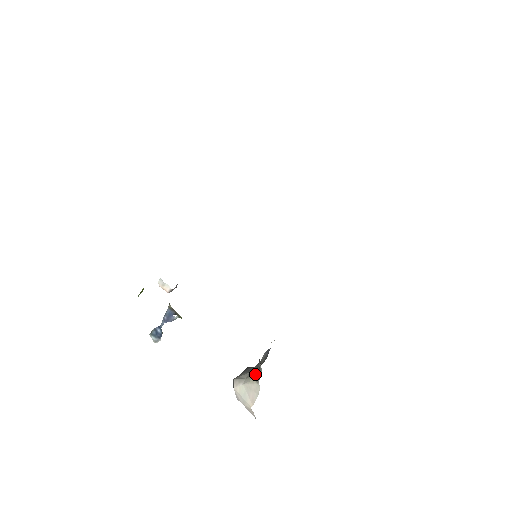
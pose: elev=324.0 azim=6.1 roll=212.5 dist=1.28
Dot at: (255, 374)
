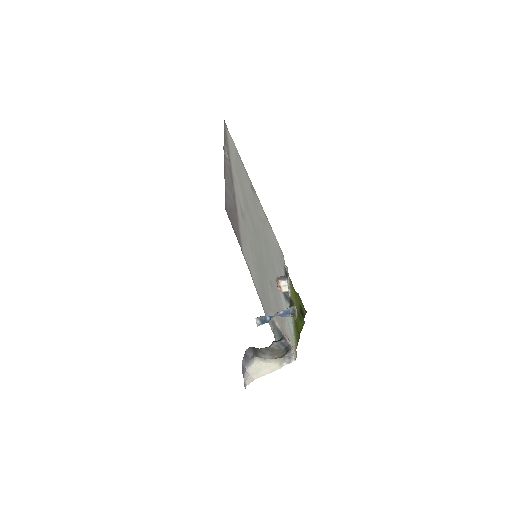
Dot at: (280, 359)
